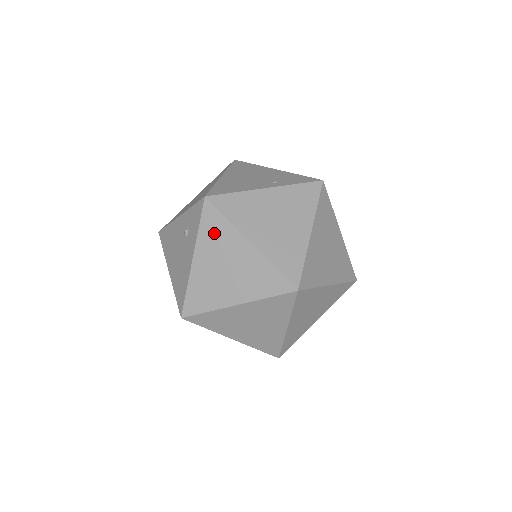
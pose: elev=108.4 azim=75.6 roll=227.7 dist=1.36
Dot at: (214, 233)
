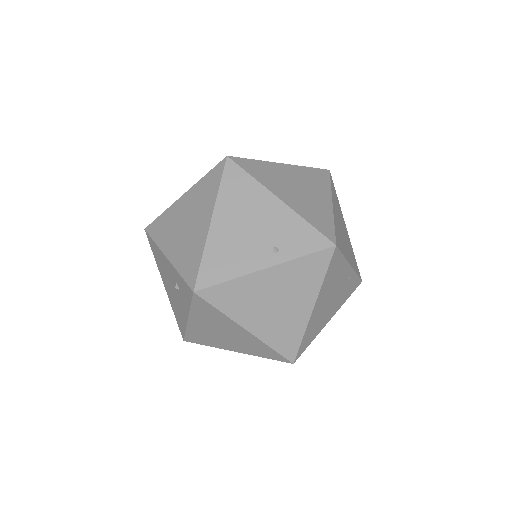
Dot at: (208, 314)
